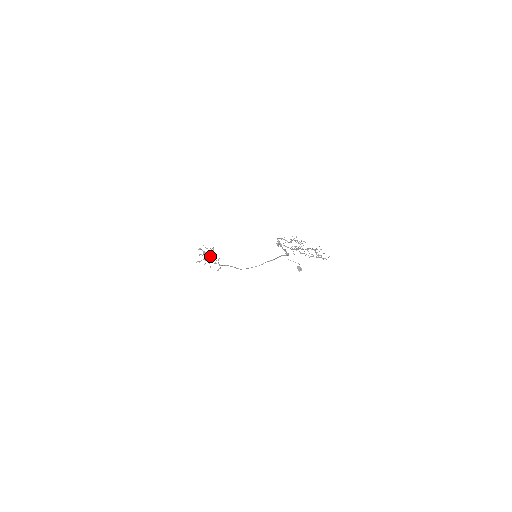
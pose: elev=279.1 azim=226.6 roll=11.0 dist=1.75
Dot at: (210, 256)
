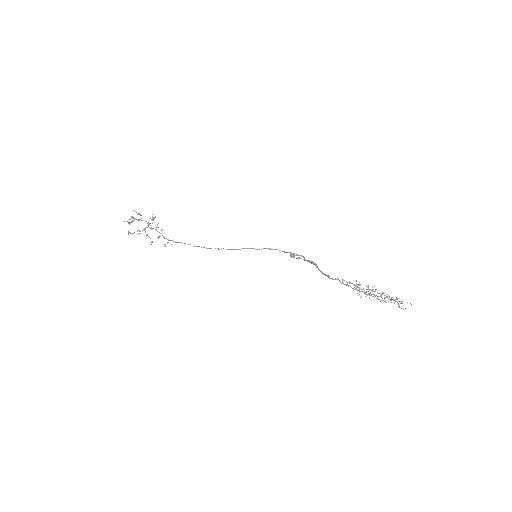
Dot at: (150, 228)
